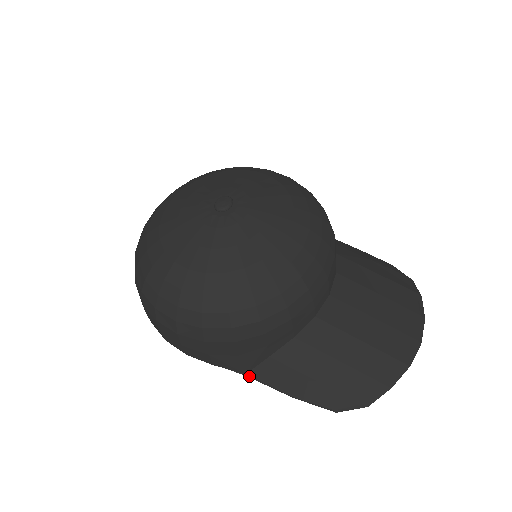
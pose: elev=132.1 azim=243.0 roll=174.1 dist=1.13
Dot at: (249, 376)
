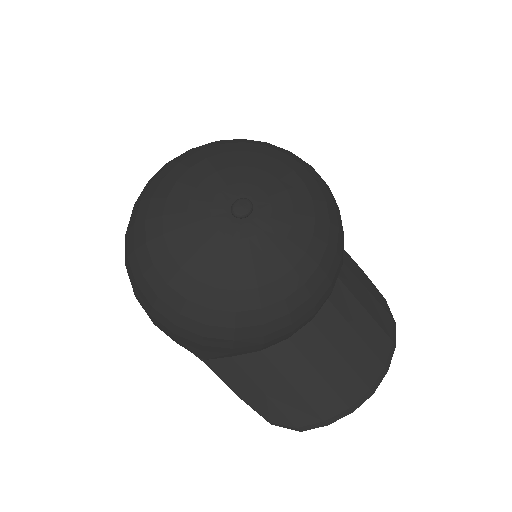
Dot at: (206, 363)
